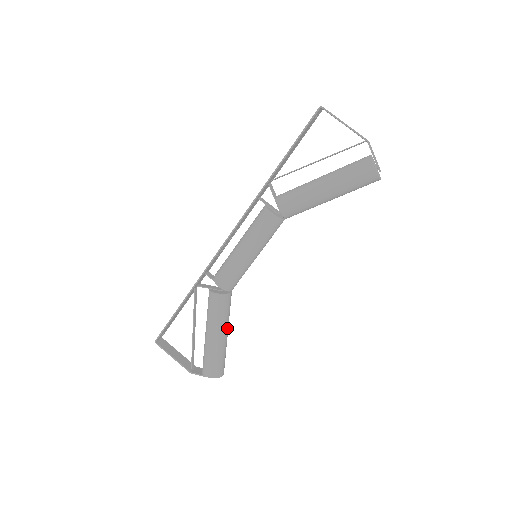
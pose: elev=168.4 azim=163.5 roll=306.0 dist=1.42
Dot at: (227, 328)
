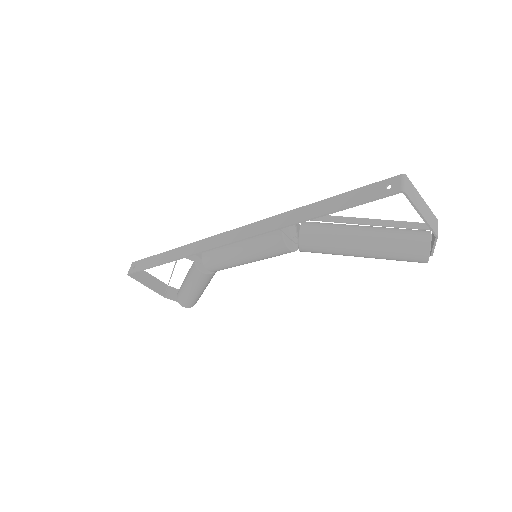
Dot at: occluded
